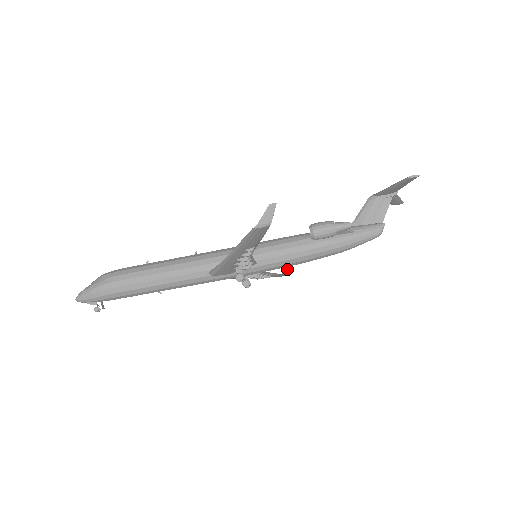
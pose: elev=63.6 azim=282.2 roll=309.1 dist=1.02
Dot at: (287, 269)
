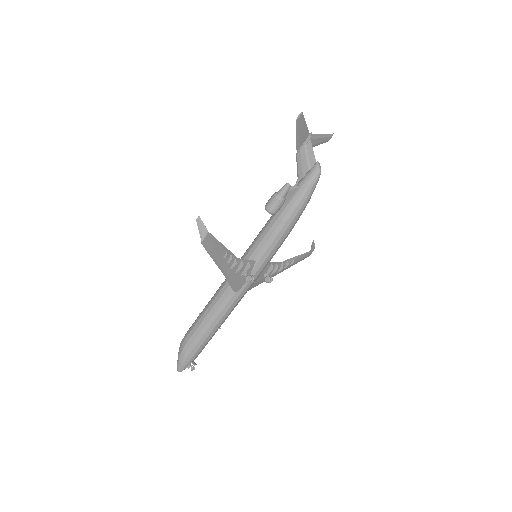
Dot at: (311, 246)
